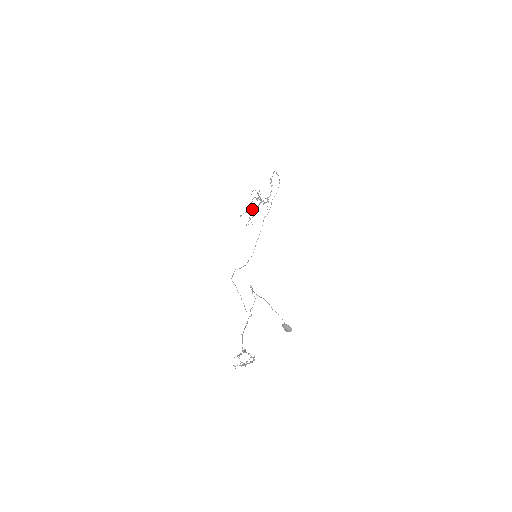
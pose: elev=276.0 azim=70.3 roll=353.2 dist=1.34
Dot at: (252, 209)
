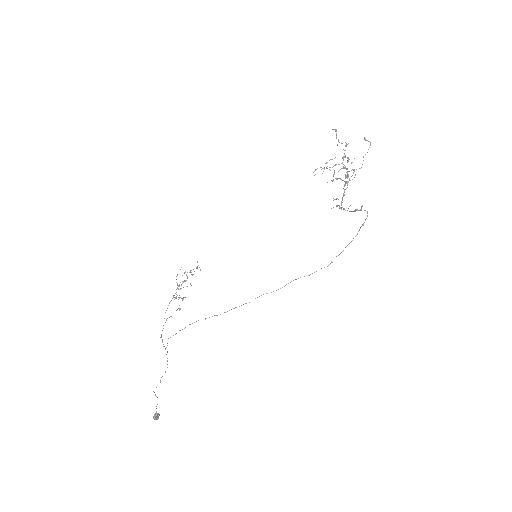
Dot at: (344, 156)
